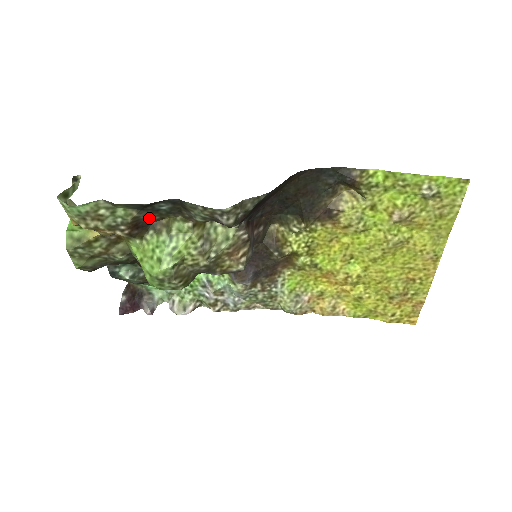
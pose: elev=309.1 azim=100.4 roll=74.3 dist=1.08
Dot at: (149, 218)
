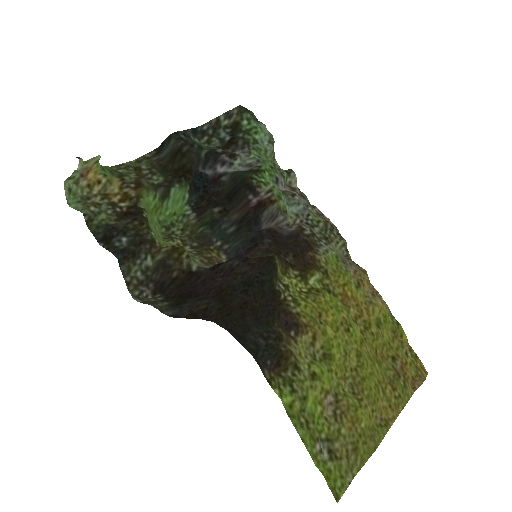
Dot at: (130, 220)
